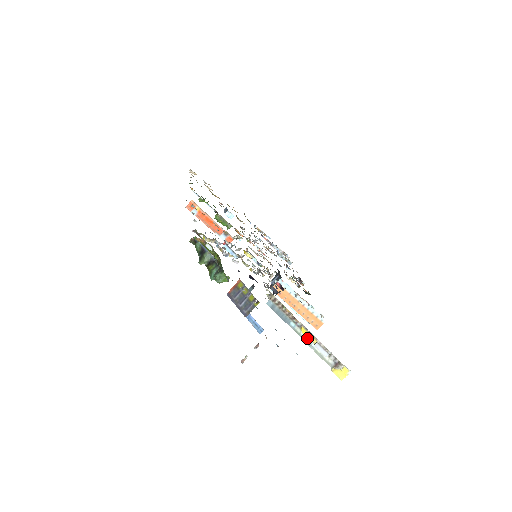
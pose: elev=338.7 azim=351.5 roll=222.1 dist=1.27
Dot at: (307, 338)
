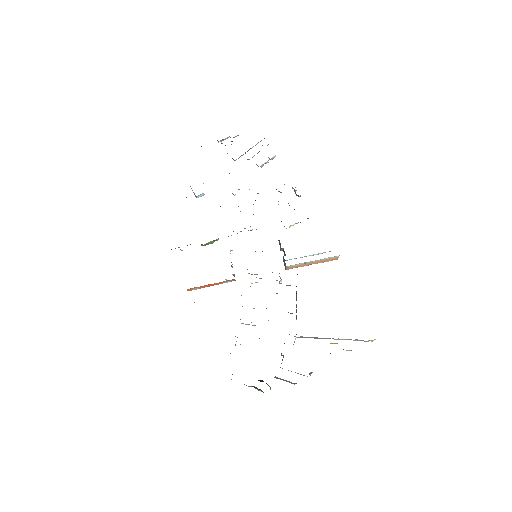
Dot at: occluded
